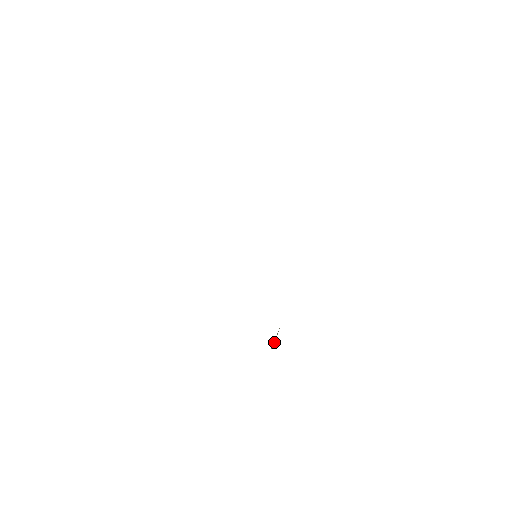
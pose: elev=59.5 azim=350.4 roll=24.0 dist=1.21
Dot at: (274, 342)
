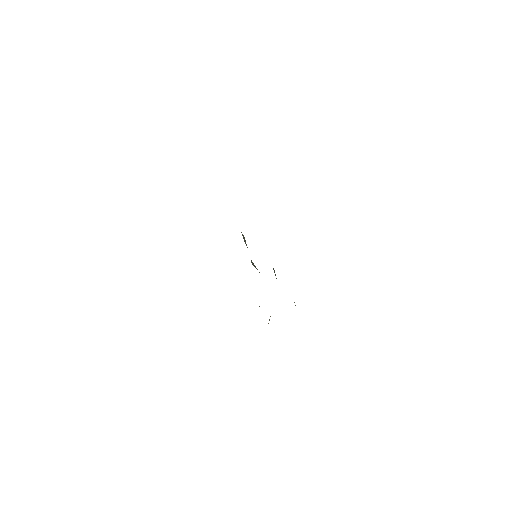
Dot at: occluded
